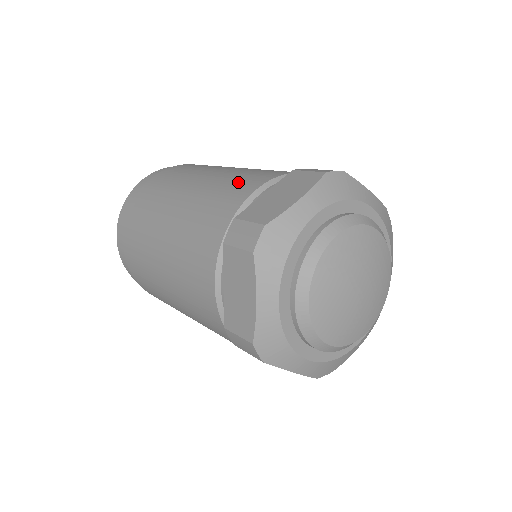
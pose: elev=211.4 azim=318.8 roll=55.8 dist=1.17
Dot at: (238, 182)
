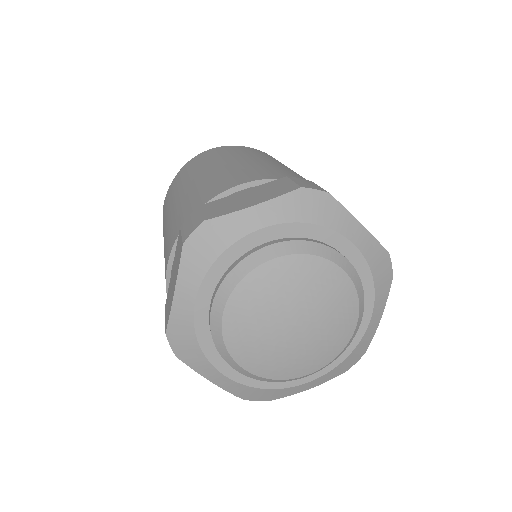
Dot at: occluded
